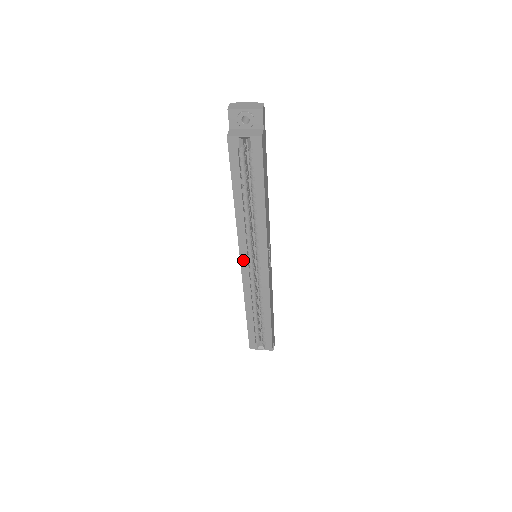
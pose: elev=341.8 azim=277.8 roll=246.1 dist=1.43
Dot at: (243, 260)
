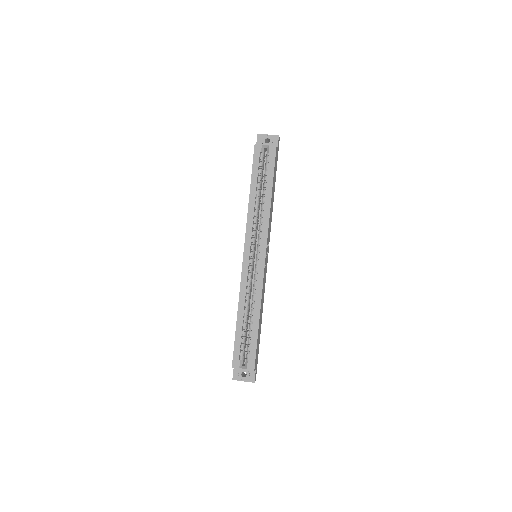
Dot at: (246, 249)
